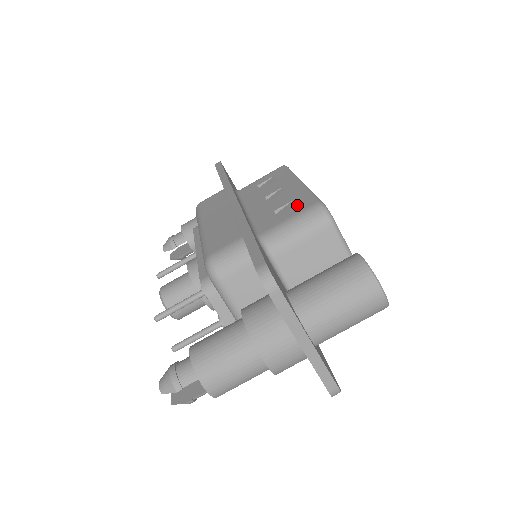
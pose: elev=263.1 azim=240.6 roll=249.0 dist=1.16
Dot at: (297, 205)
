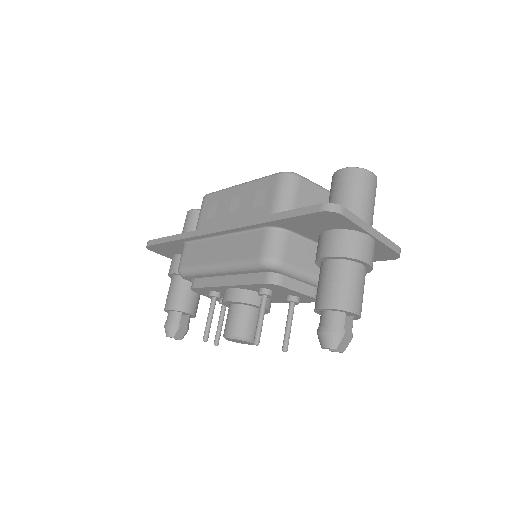
Dot at: (266, 189)
